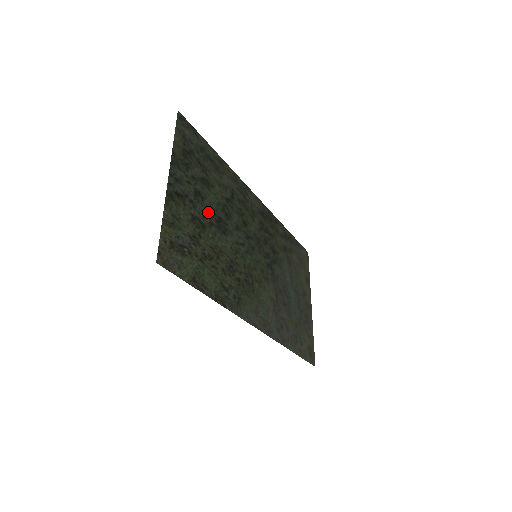
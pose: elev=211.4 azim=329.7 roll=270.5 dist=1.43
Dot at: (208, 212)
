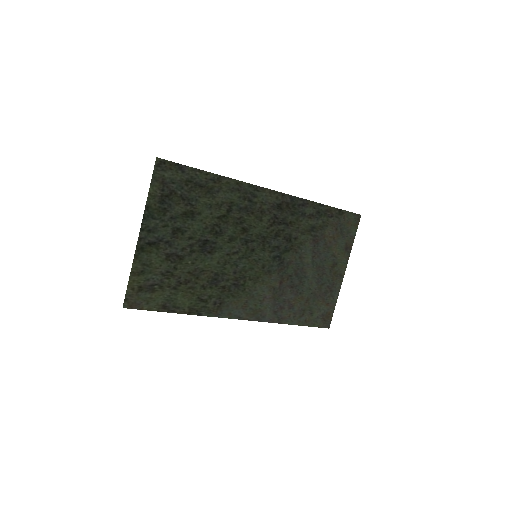
Dot at: (189, 242)
